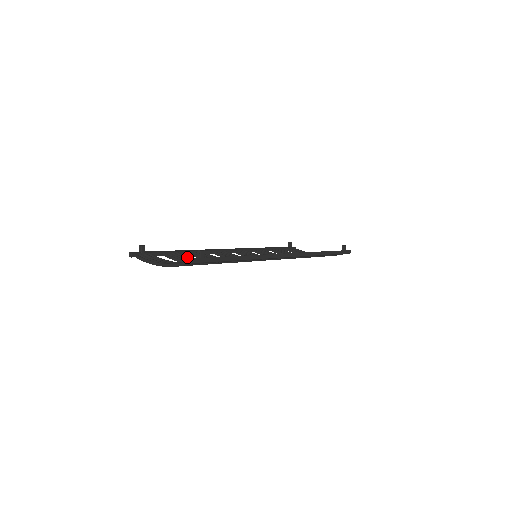
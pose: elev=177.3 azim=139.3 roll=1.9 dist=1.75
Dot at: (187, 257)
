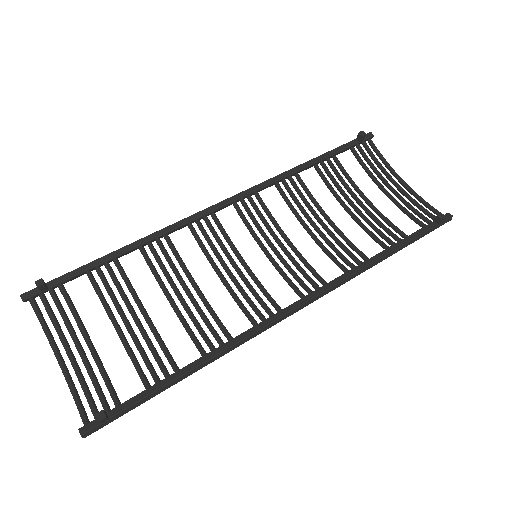
Dot at: (125, 283)
